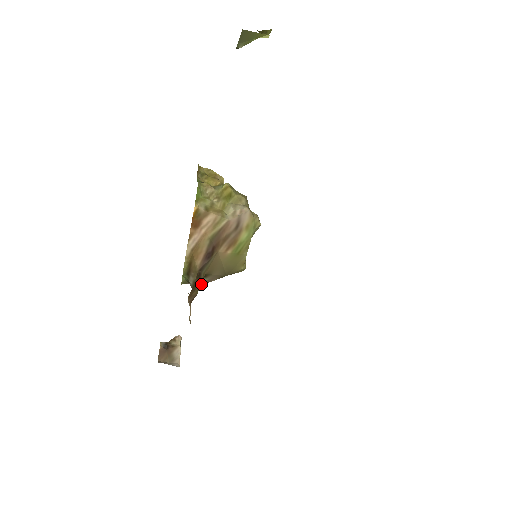
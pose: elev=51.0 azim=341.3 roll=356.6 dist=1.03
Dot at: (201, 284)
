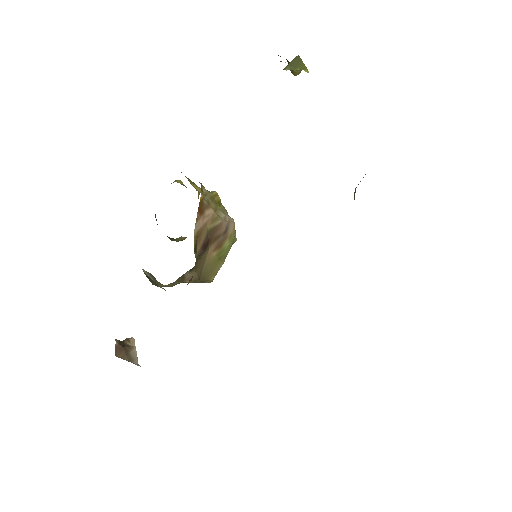
Dot at: (181, 279)
